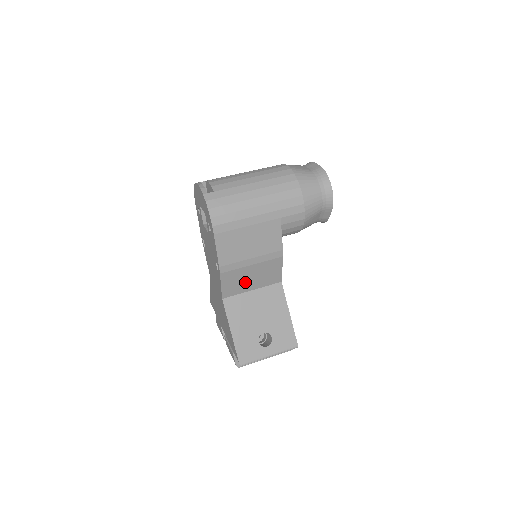
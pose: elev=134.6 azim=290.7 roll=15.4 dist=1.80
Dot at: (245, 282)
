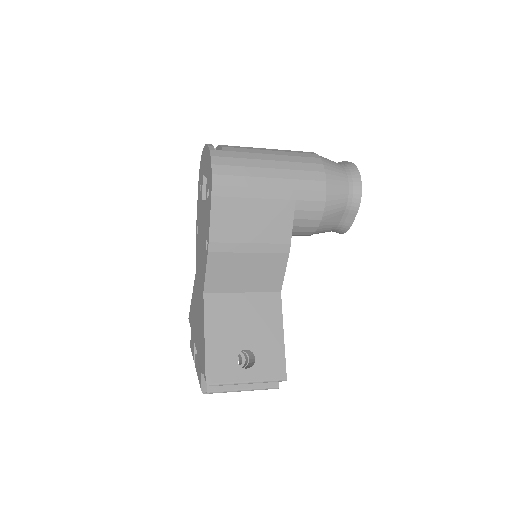
Dot at: (236, 277)
